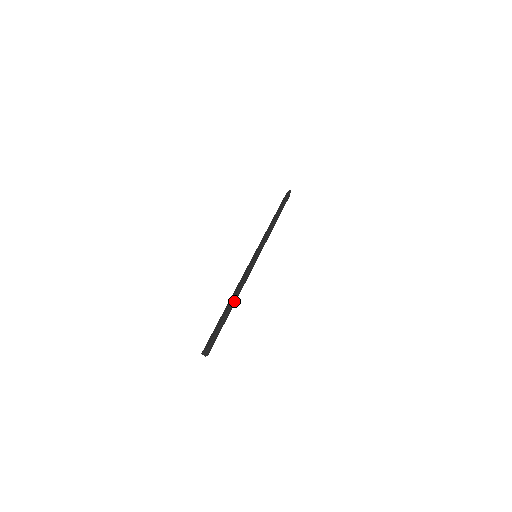
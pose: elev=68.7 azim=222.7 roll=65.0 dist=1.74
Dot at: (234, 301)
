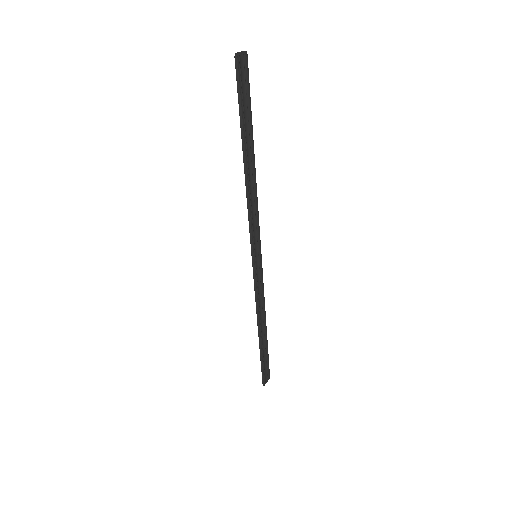
Dot at: (261, 336)
